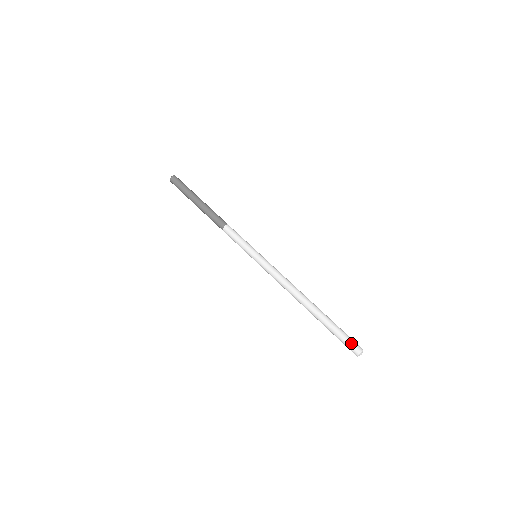
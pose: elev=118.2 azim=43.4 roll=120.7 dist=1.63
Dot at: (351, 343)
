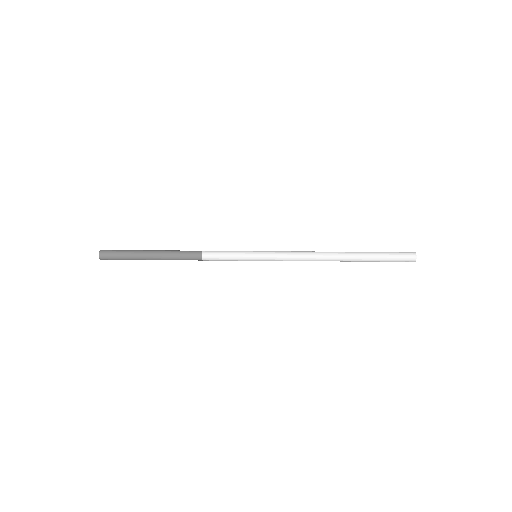
Dot at: (402, 252)
